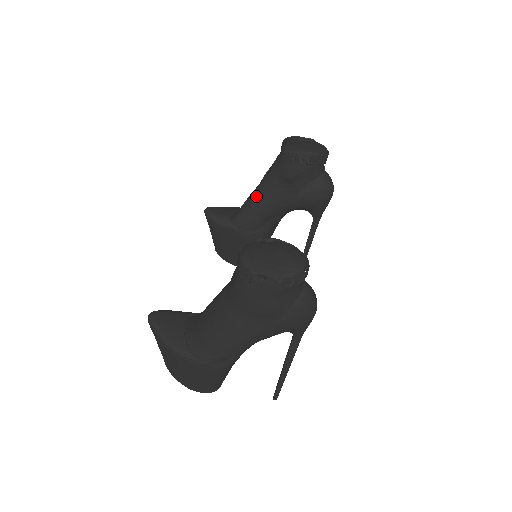
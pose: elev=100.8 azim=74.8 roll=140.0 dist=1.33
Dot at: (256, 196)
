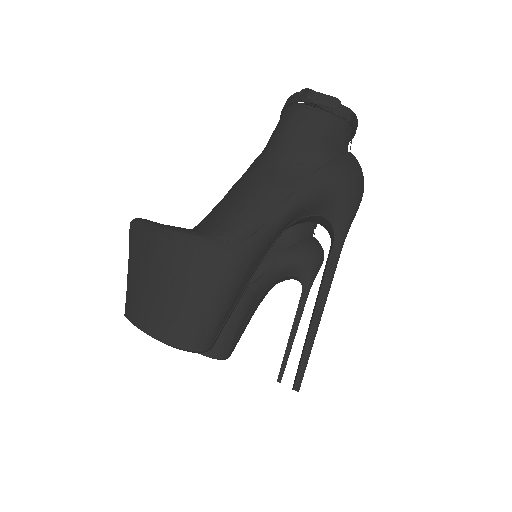
Dot at: occluded
